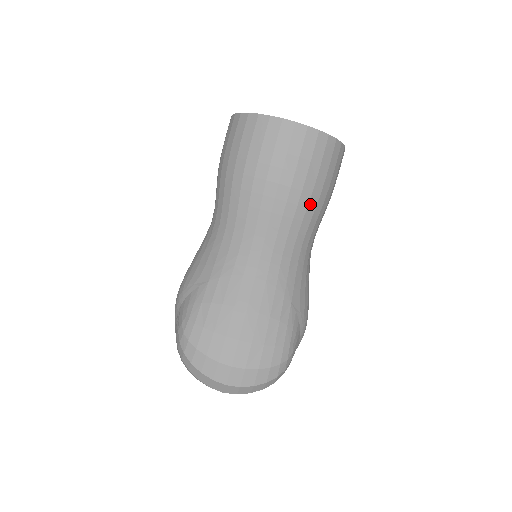
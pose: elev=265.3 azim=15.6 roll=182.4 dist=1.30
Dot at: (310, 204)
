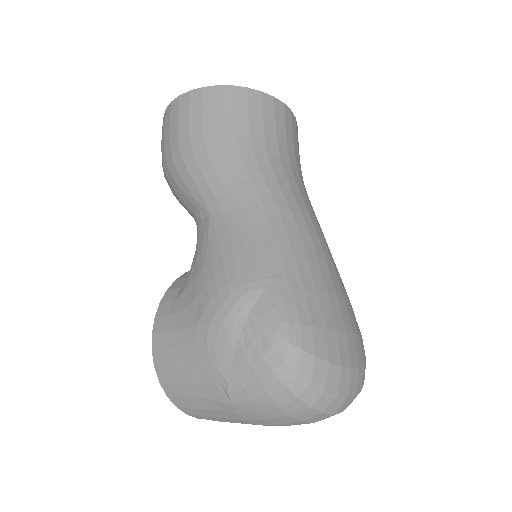
Dot at: occluded
